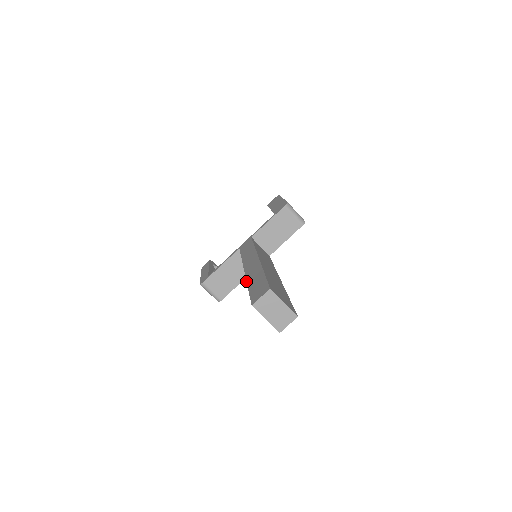
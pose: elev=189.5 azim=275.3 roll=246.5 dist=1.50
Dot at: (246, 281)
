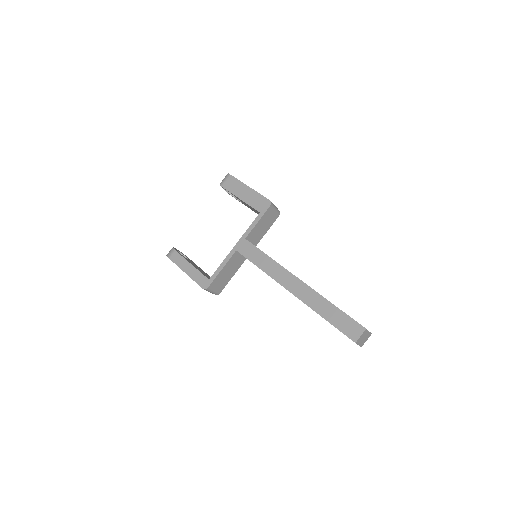
Dot at: occluded
